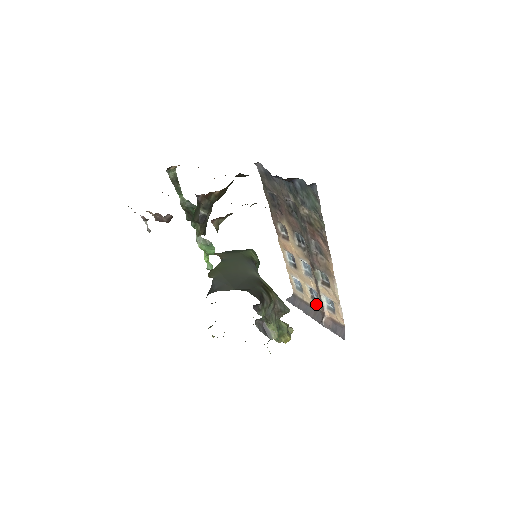
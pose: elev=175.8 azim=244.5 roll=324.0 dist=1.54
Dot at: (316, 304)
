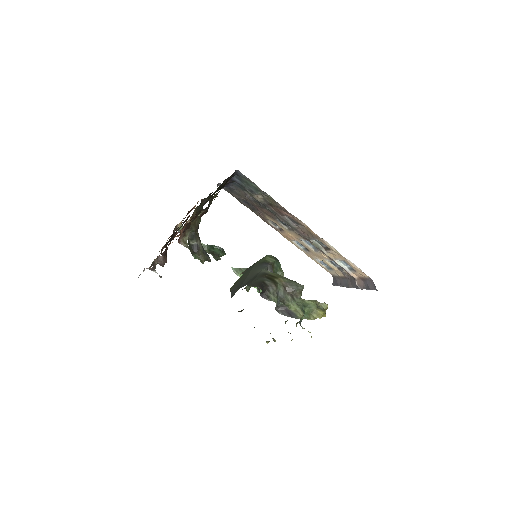
Dot at: (344, 273)
